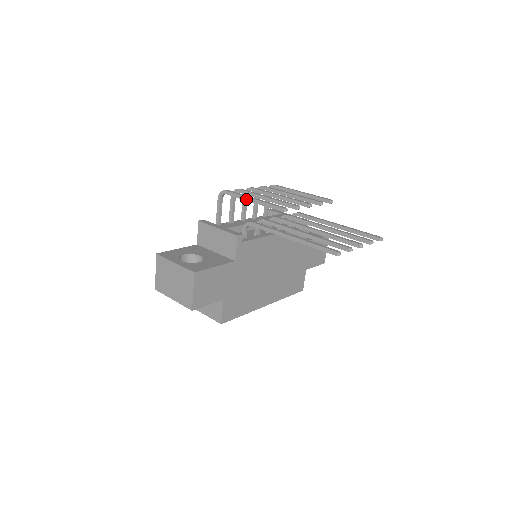
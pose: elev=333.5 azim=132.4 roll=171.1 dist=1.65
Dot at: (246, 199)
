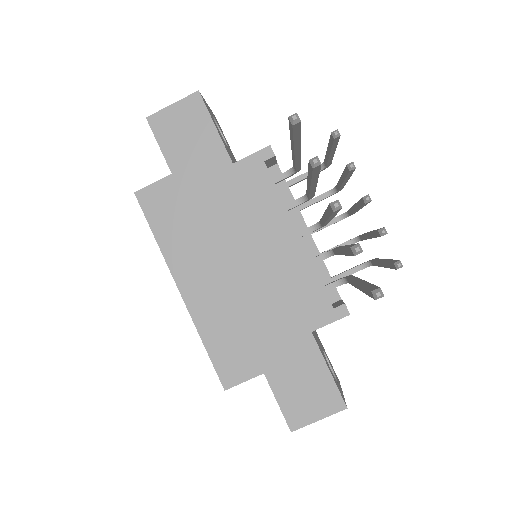
Dot at: occluded
